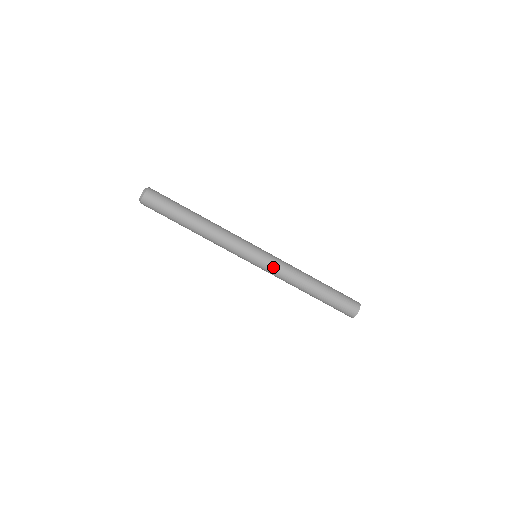
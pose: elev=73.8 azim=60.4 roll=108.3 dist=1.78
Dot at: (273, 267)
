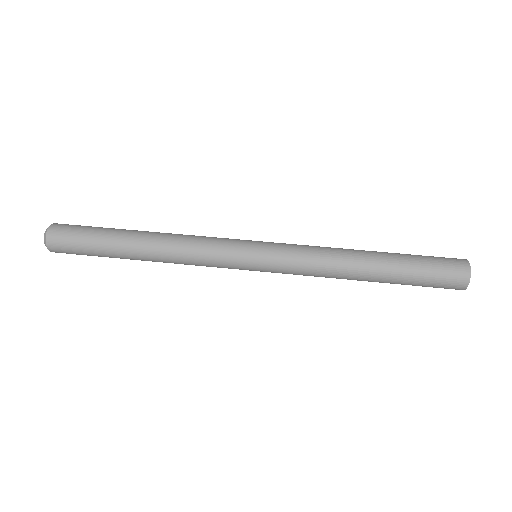
Dot at: (289, 256)
